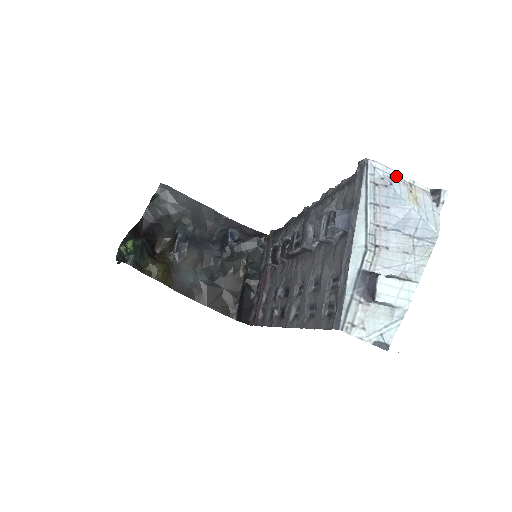
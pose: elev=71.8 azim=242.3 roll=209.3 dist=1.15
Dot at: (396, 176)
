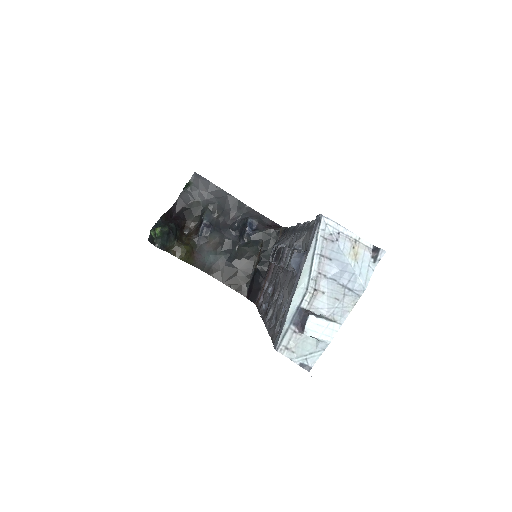
Dot at: (344, 232)
